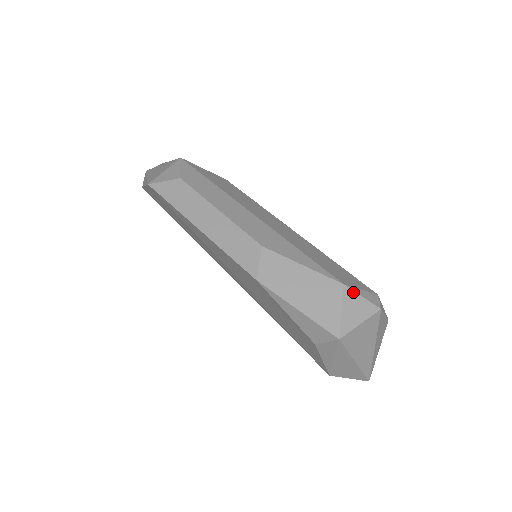
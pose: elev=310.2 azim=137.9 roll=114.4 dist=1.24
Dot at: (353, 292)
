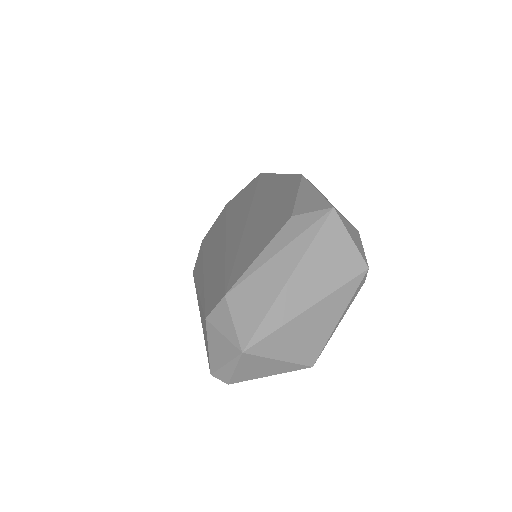
Dot at: occluded
